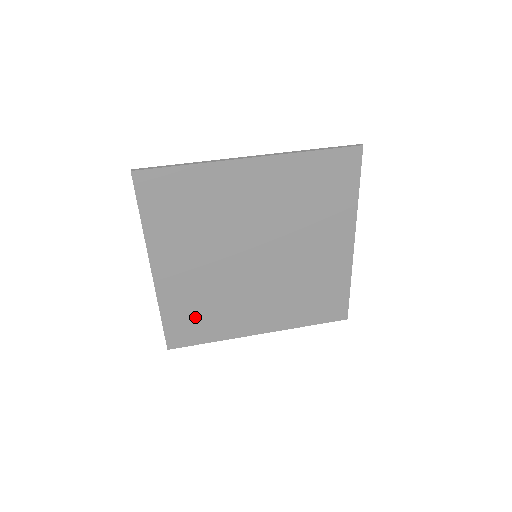
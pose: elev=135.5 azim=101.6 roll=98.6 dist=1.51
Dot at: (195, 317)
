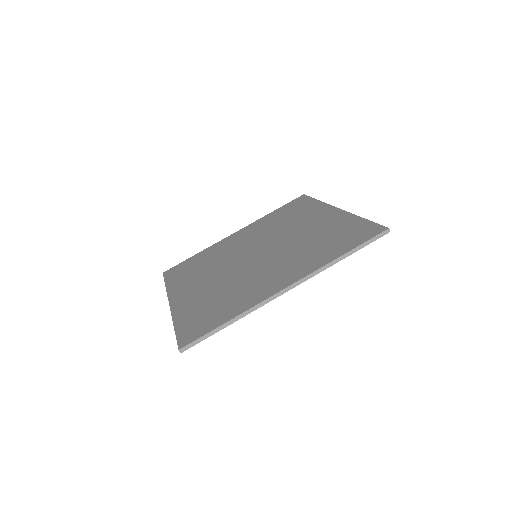
Dot at: occluded
